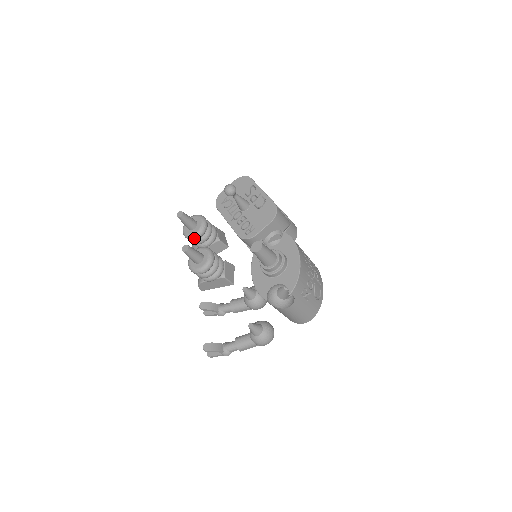
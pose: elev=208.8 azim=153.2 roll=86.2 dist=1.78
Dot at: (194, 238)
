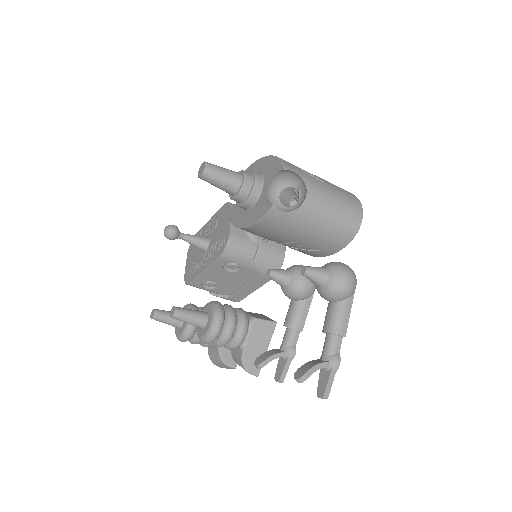
Dot at: (191, 326)
